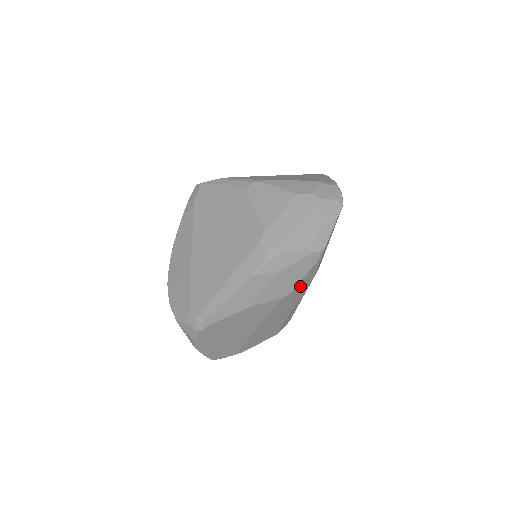
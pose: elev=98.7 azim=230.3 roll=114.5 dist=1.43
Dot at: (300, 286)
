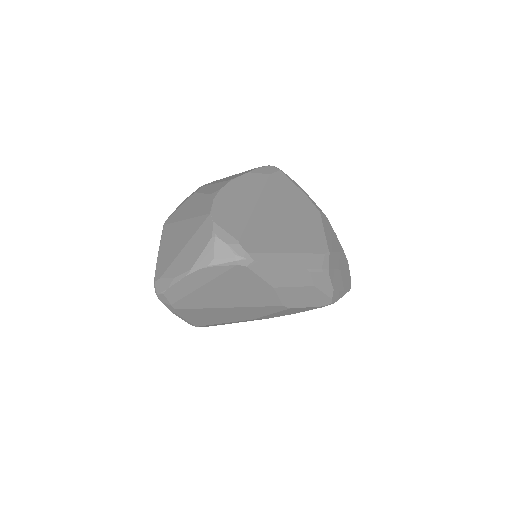
Dot at: (291, 310)
